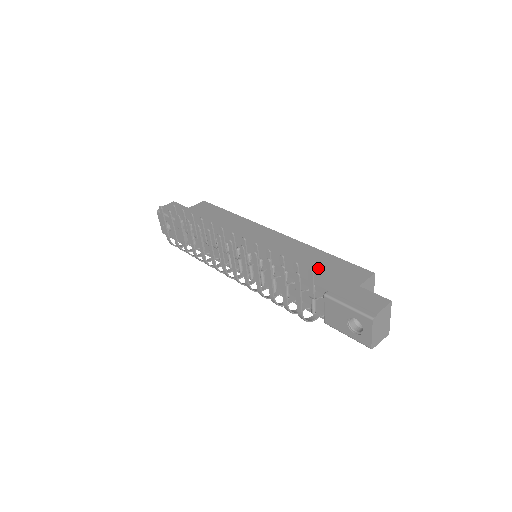
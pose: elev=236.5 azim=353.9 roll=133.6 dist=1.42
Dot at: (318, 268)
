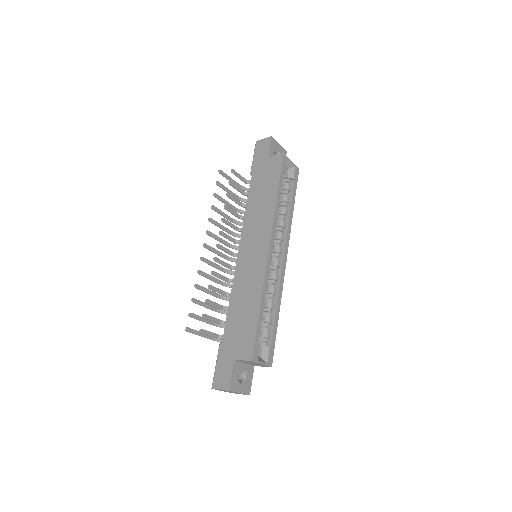
Dot at: (240, 319)
